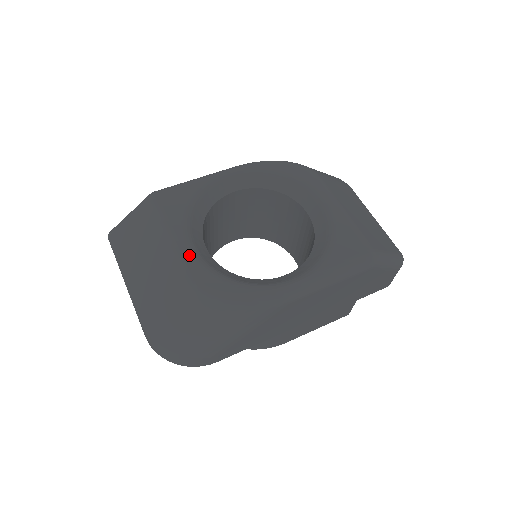
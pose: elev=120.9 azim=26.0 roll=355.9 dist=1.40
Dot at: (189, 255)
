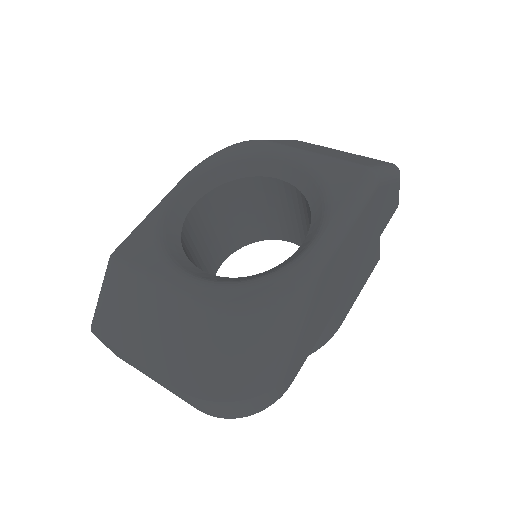
Dot at: (191, 285)
